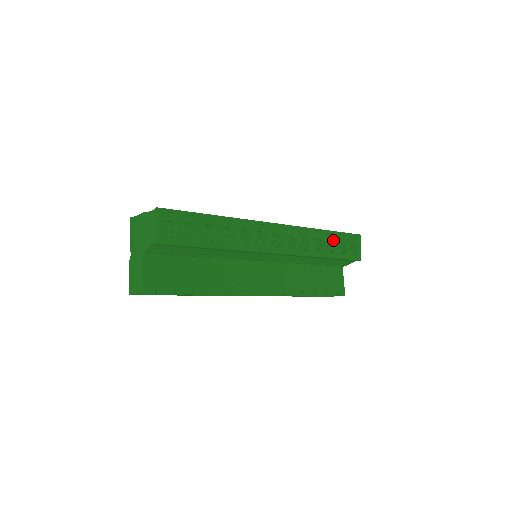
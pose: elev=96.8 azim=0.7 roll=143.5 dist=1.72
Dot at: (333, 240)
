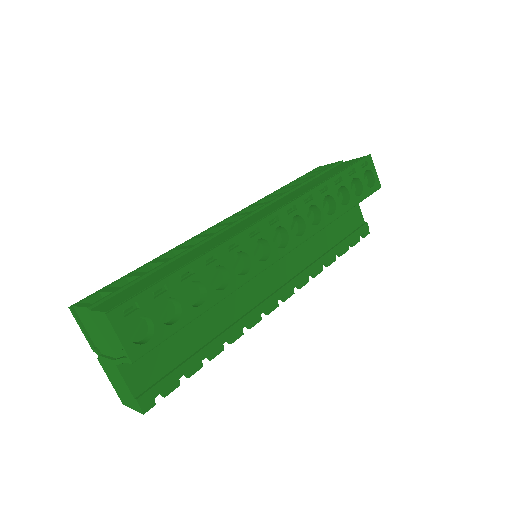
Dot at: (344, 185)
